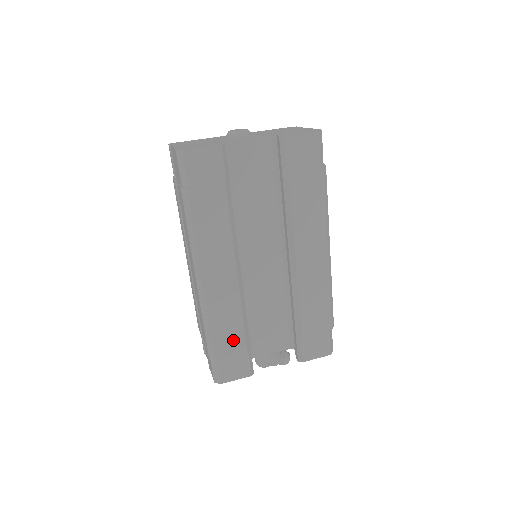
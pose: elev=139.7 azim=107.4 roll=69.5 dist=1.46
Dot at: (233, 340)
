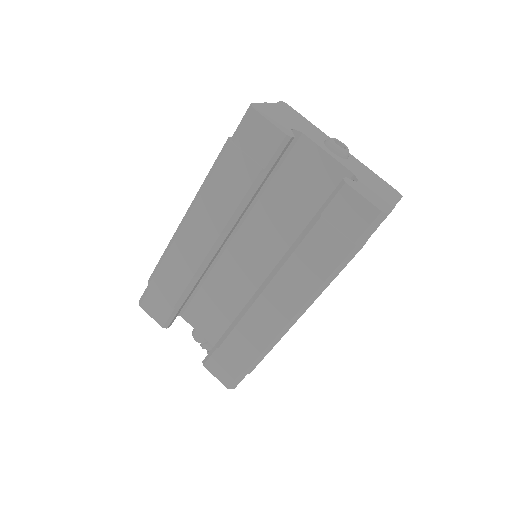
Dot at: (170, 289)
